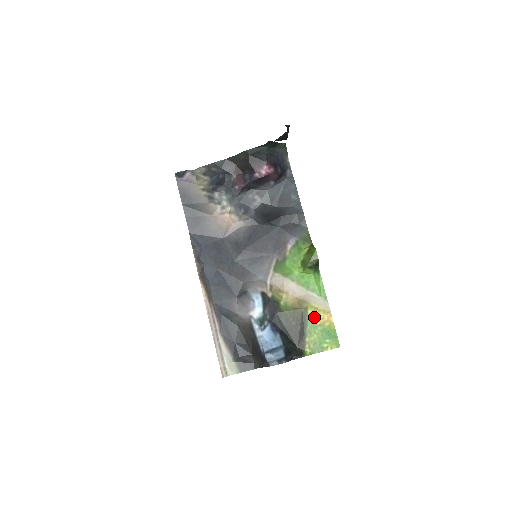
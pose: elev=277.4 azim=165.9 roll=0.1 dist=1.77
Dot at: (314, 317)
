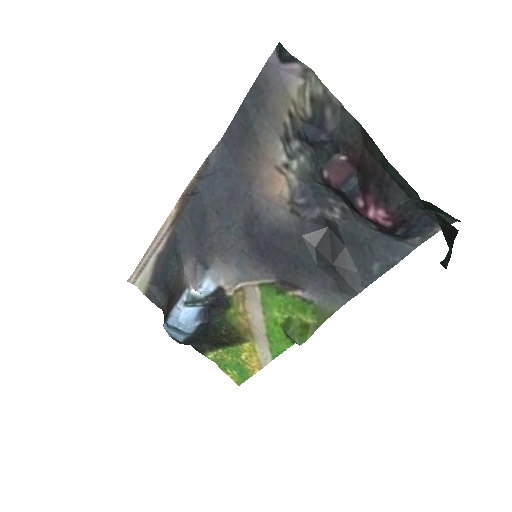
Dot at: (245, 352)
